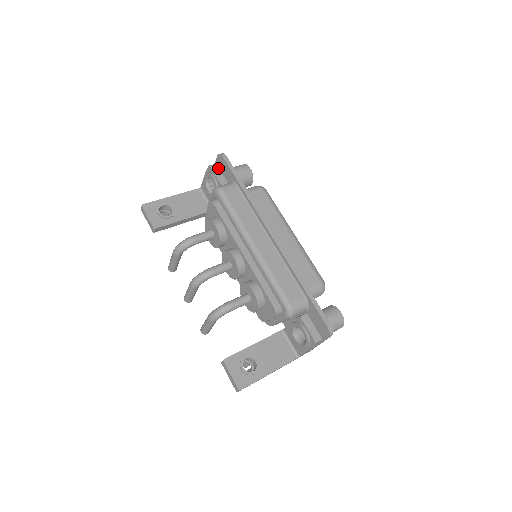
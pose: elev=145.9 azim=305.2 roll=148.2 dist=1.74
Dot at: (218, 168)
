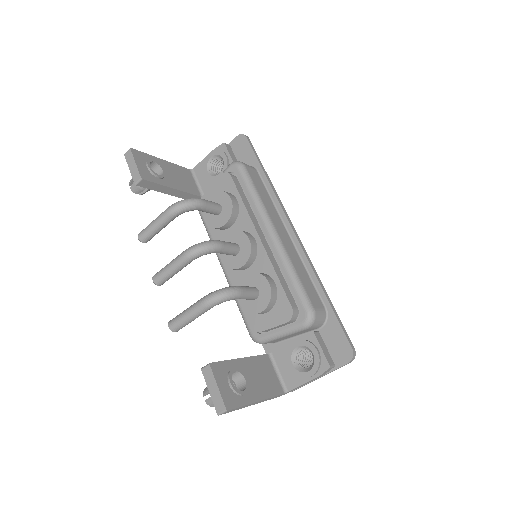
Dot at: (232, 150)
